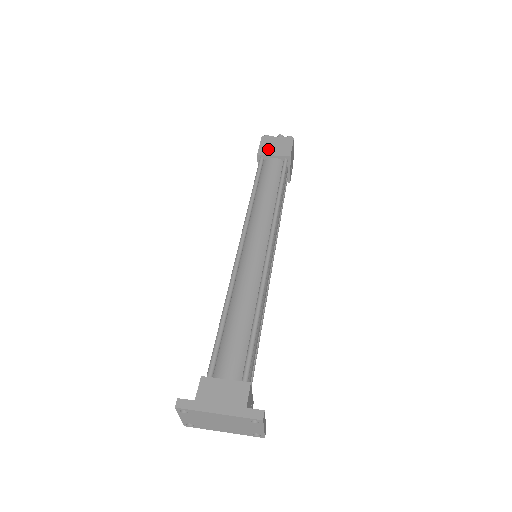
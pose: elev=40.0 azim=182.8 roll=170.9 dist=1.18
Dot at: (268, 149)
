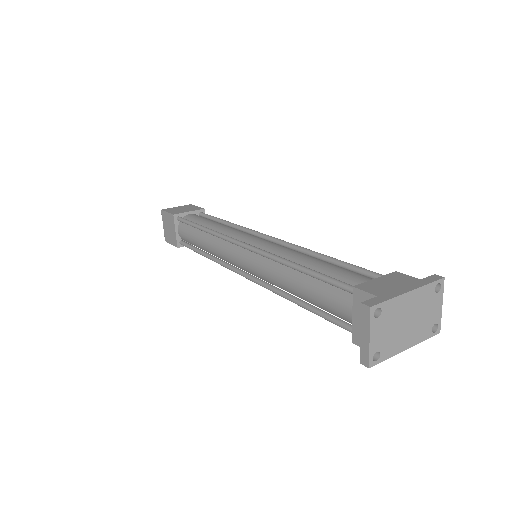
Dot at: (179, 211)
